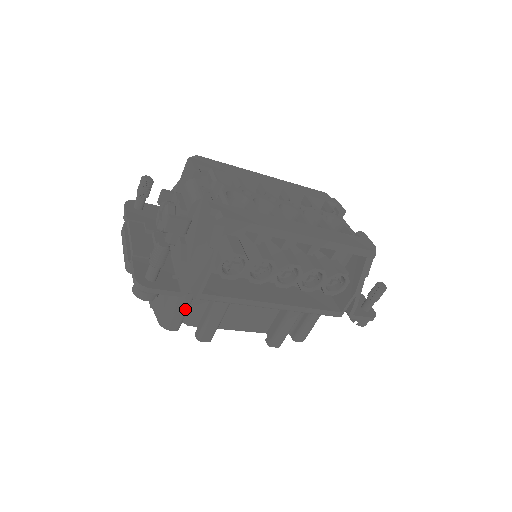
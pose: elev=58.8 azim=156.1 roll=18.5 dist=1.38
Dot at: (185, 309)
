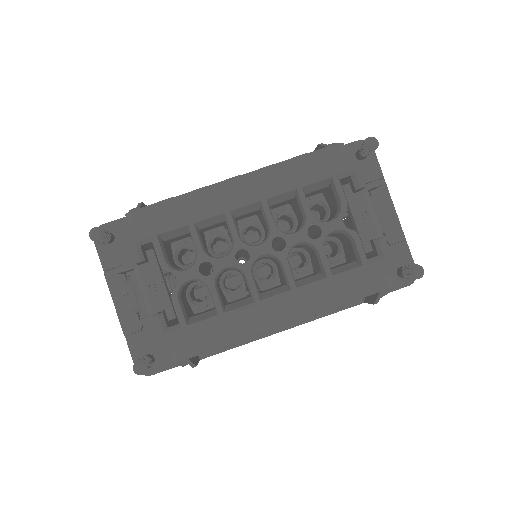
Dot at: occluded
